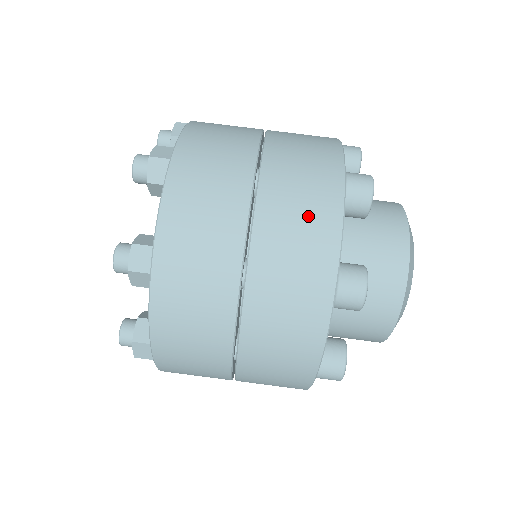
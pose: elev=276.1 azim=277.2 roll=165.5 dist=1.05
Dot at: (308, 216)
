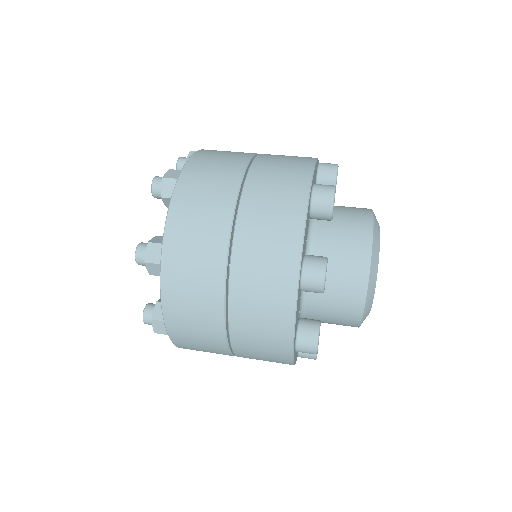
Dot at: (278, 218)
